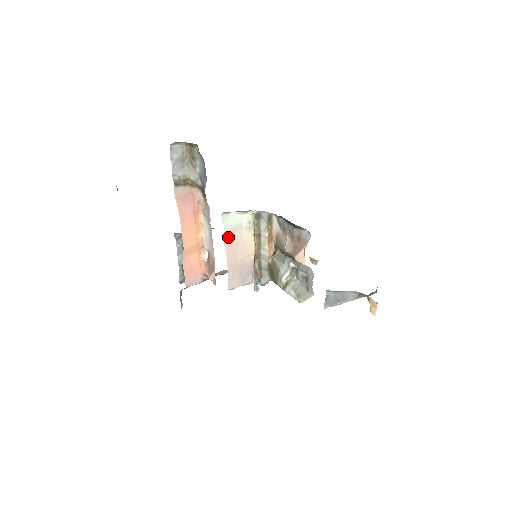
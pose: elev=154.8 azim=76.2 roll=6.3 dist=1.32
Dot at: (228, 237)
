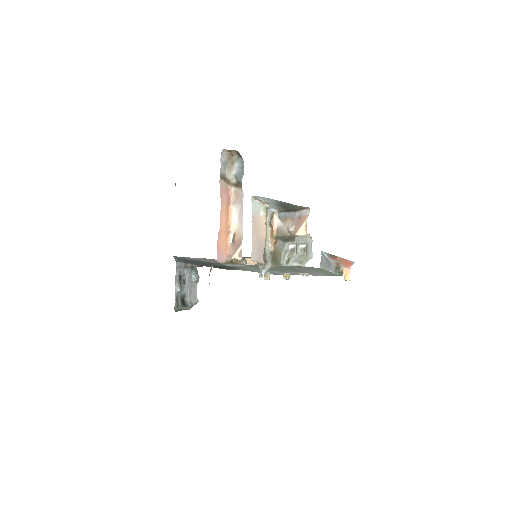
Dot at: (253, 217)
